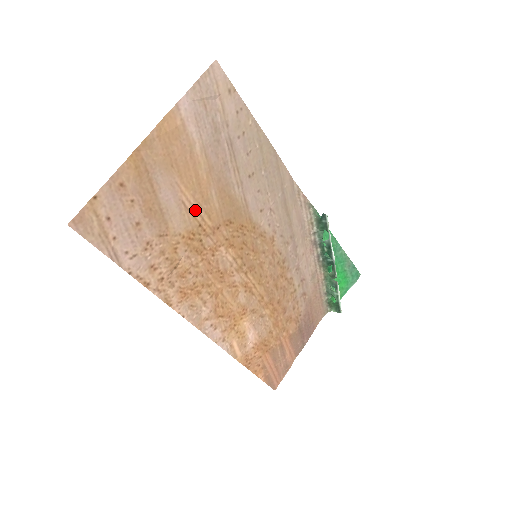
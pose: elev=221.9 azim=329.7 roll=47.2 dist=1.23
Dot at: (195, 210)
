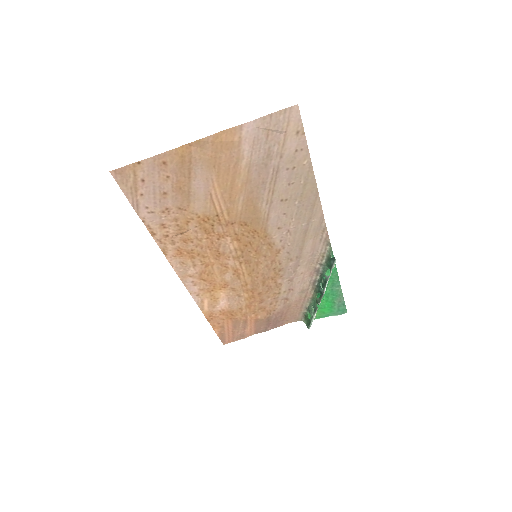
Dot at: (219, 204)
